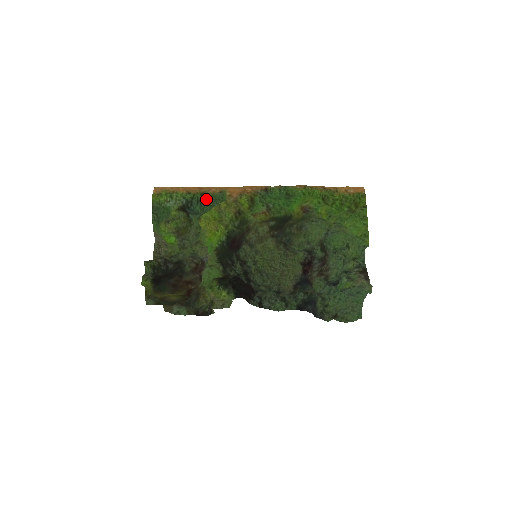
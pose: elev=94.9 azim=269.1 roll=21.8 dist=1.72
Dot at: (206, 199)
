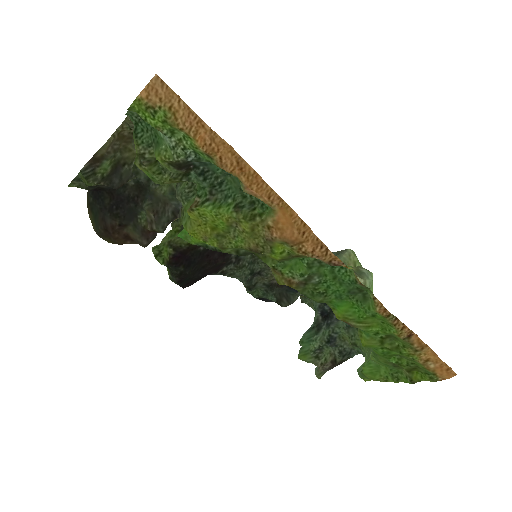
Dot at: occluded
